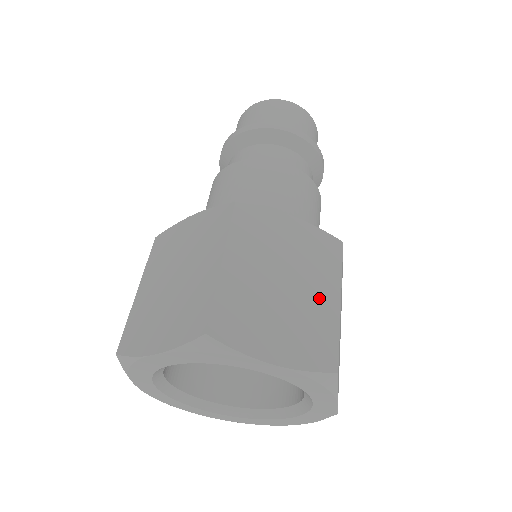
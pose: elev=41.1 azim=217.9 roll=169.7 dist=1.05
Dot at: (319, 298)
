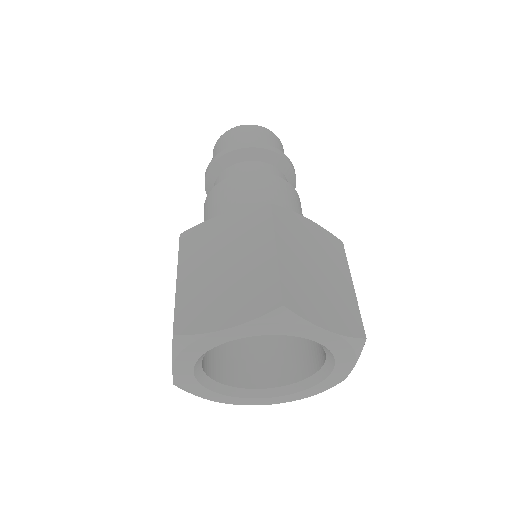
Dot at: (256, 259)
